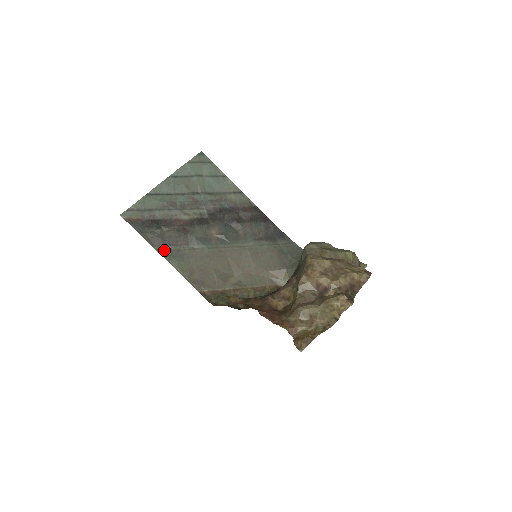
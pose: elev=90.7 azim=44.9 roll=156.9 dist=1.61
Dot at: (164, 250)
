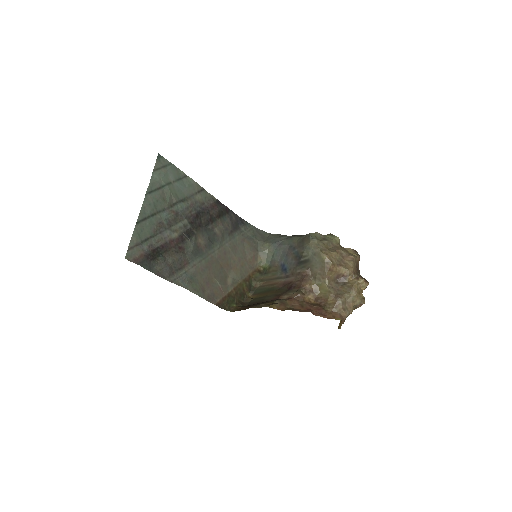
Dot at: (175, 278)
